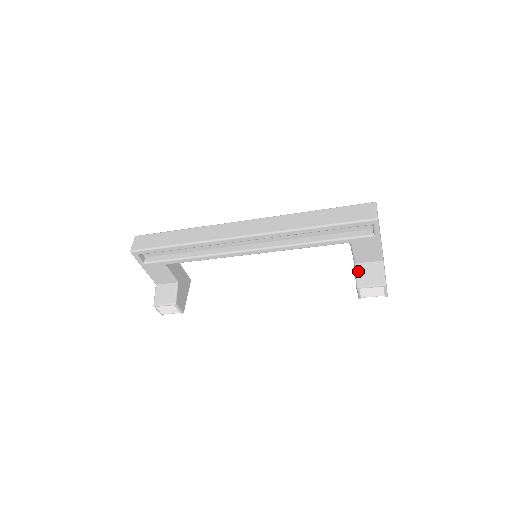
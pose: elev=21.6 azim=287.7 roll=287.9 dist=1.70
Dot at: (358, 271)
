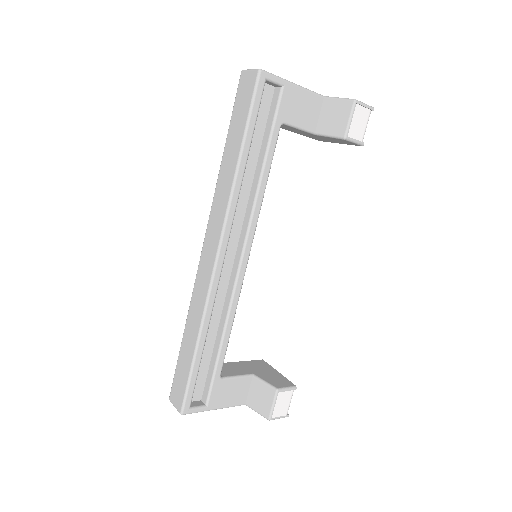
Dot at: (325, 132)
